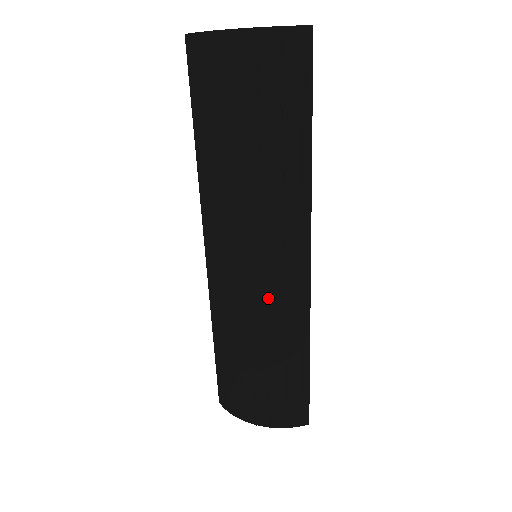
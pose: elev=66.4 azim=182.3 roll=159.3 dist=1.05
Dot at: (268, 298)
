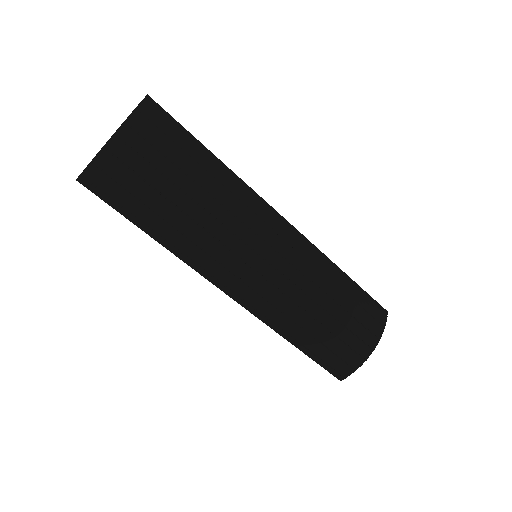
Dot at: (293, 263)
